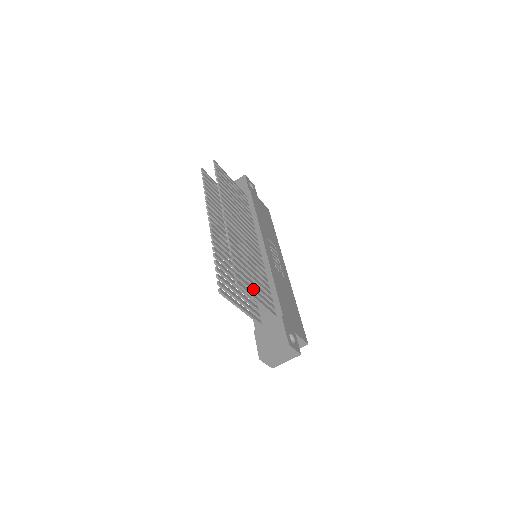
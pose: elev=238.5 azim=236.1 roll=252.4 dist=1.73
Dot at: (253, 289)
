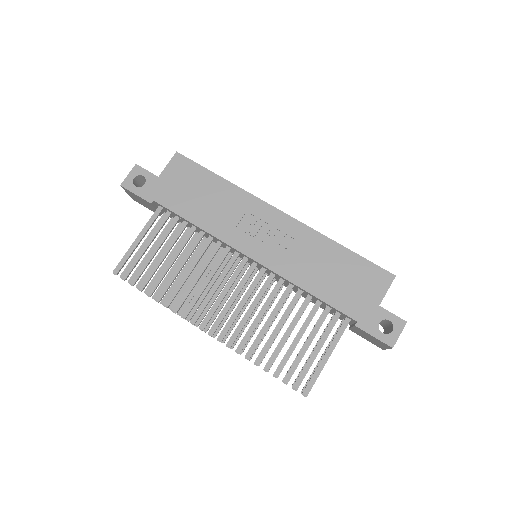
Dot at: (314, 356)
